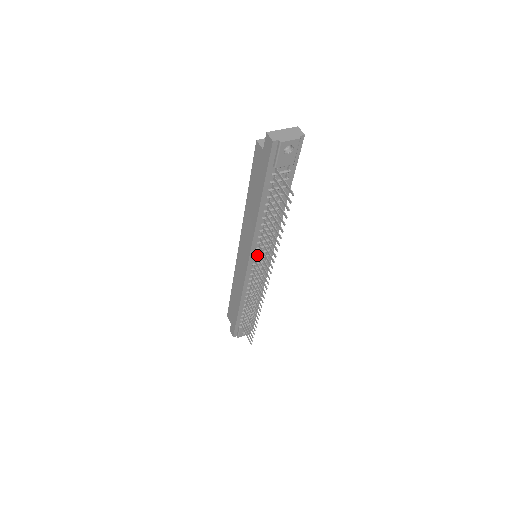
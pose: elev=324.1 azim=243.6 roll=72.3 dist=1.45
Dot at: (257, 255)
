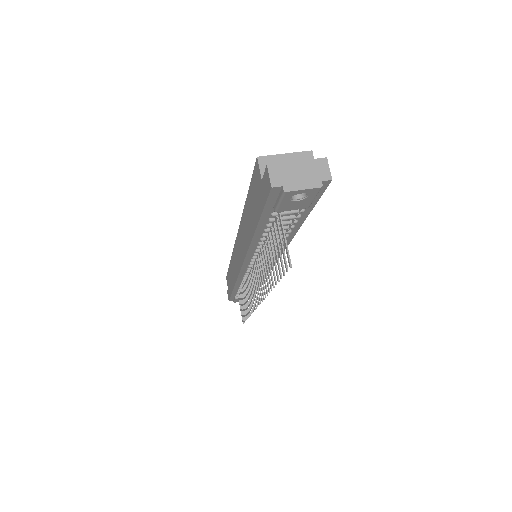
Dot at: (253, 264)
